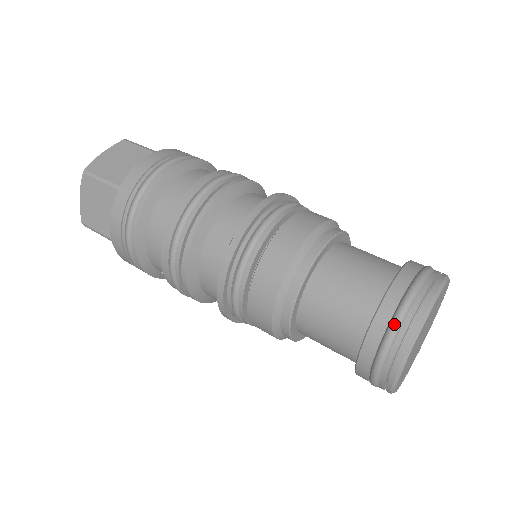
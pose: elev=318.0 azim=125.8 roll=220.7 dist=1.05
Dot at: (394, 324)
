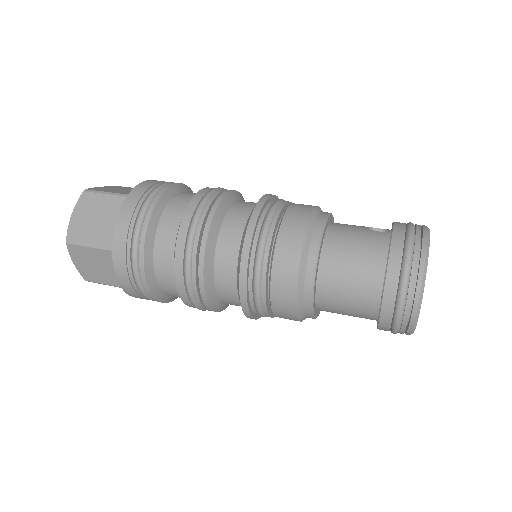
Dot at: (401, 297)
